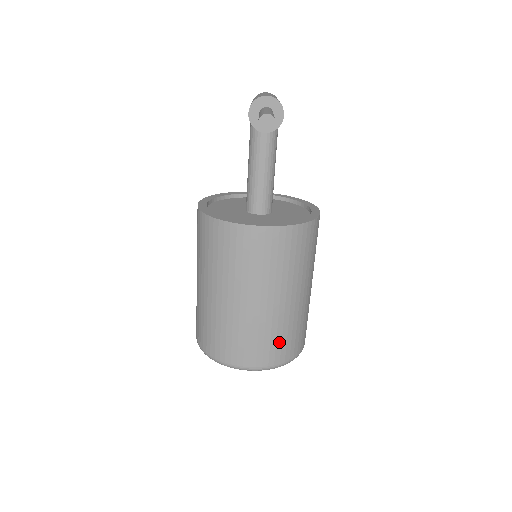
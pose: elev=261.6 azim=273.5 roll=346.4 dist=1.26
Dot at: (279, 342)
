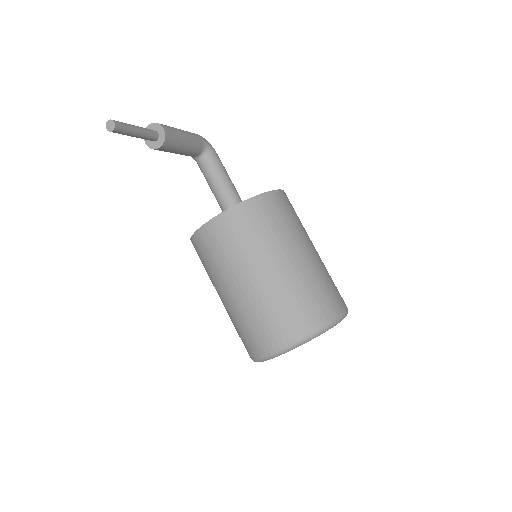
Dot at: (292, 311)
